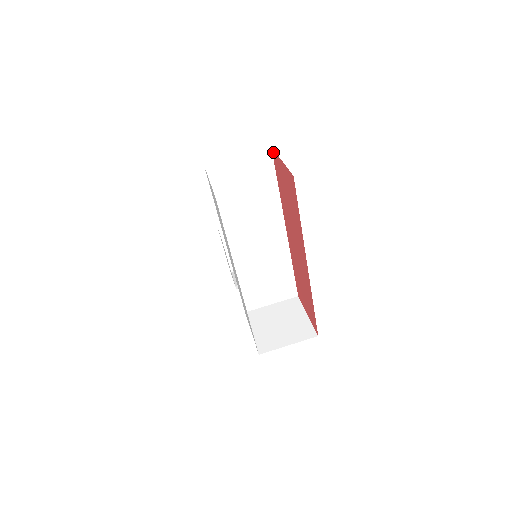
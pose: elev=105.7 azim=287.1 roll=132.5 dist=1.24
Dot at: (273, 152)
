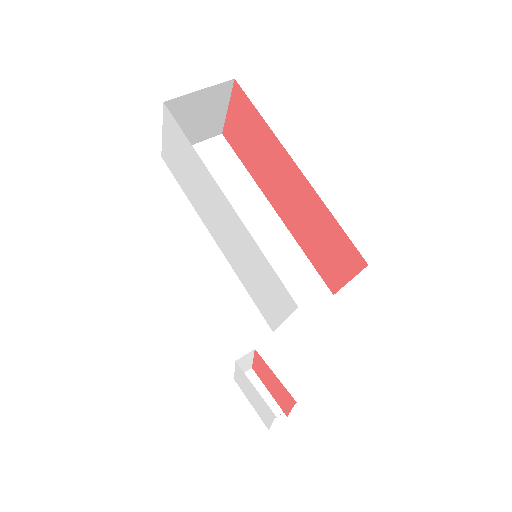
Dot at: (224, 133)
